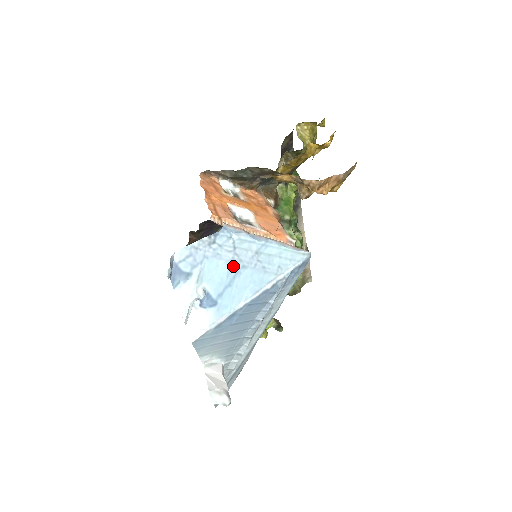
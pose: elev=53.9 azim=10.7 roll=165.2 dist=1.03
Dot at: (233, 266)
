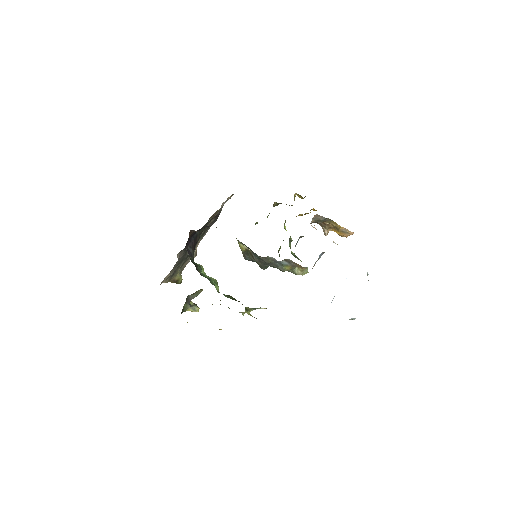
Dot at: occluded
